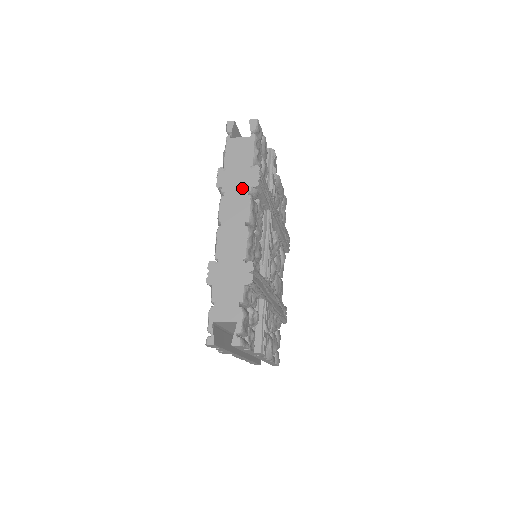
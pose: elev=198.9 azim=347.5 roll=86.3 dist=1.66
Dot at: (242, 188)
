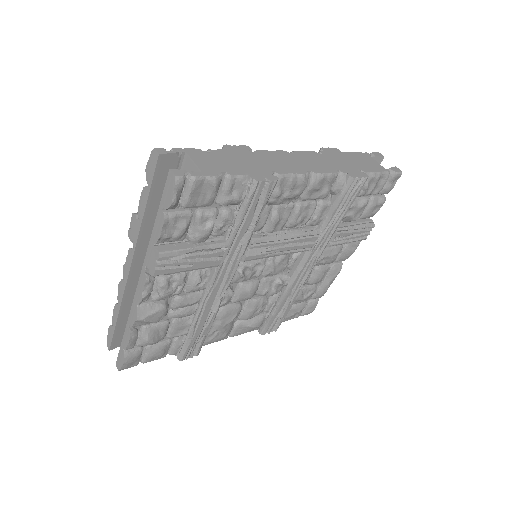
Dot at: (338, 166)
